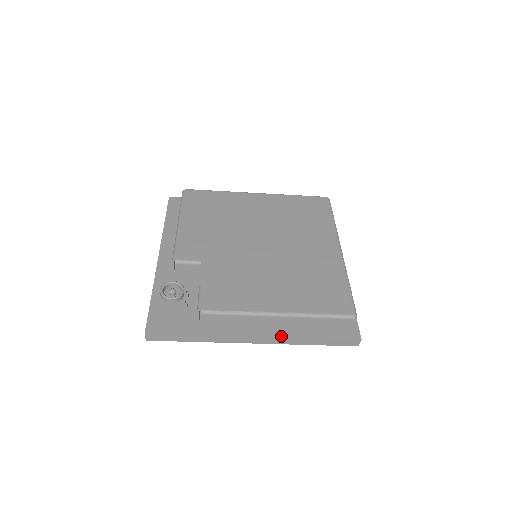
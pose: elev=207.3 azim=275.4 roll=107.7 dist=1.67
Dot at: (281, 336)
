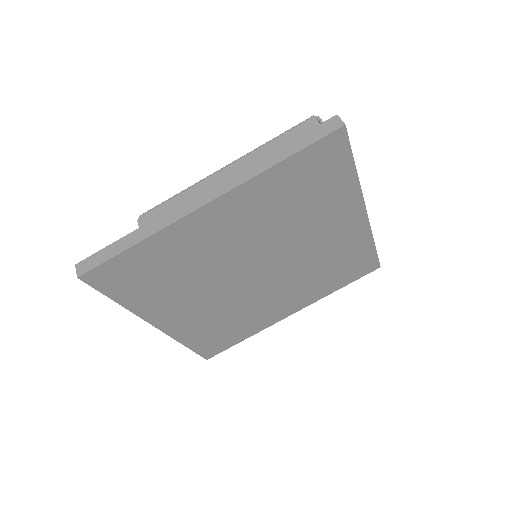
Dot at: (234, 174)
